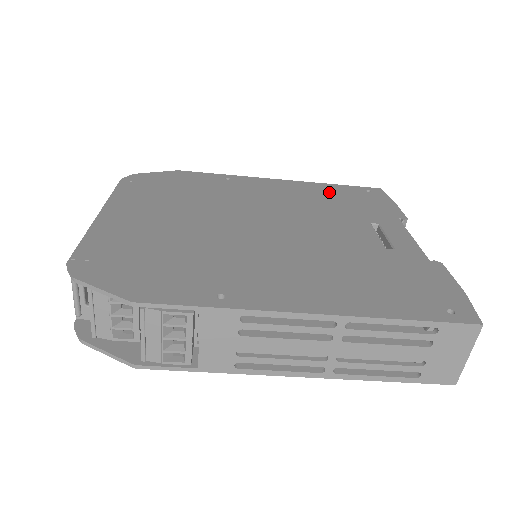
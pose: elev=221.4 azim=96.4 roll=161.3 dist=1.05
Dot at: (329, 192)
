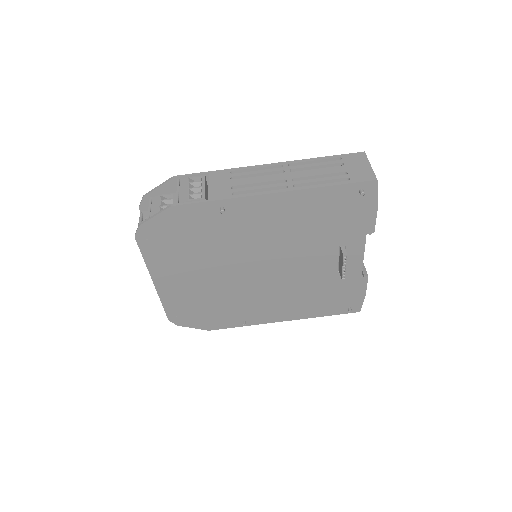
Dot at: occluded
